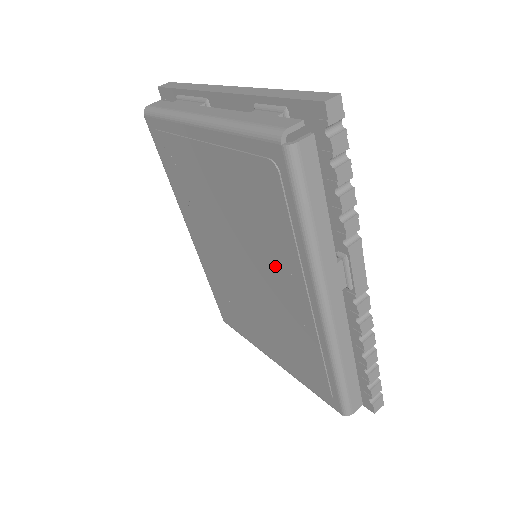
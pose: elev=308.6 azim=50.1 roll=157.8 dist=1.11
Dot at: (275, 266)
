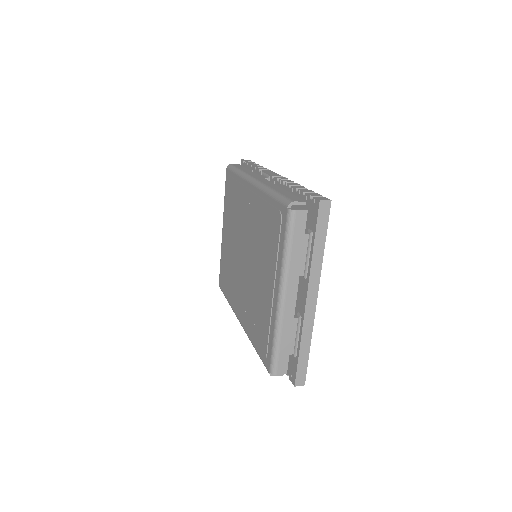
Dot at: (243, 211)
